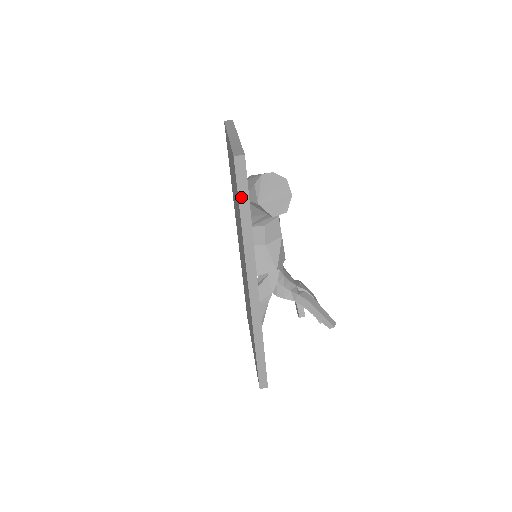
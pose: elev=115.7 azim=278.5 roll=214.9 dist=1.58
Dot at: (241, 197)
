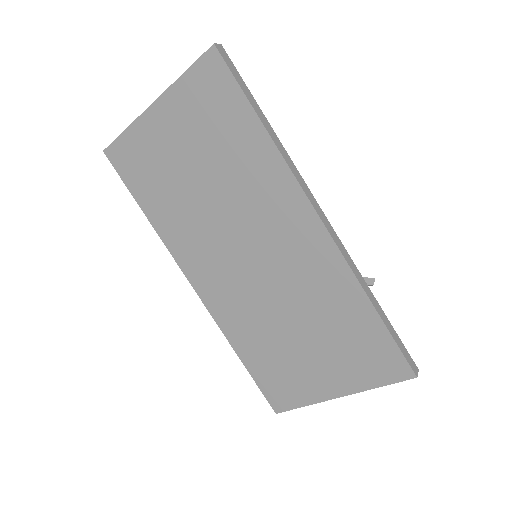
Dot at: (246, 93)
